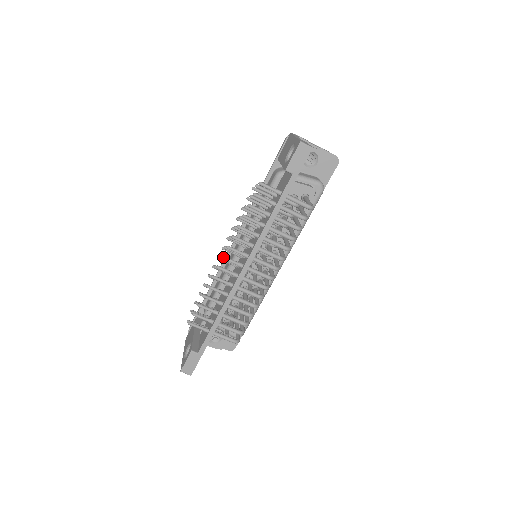
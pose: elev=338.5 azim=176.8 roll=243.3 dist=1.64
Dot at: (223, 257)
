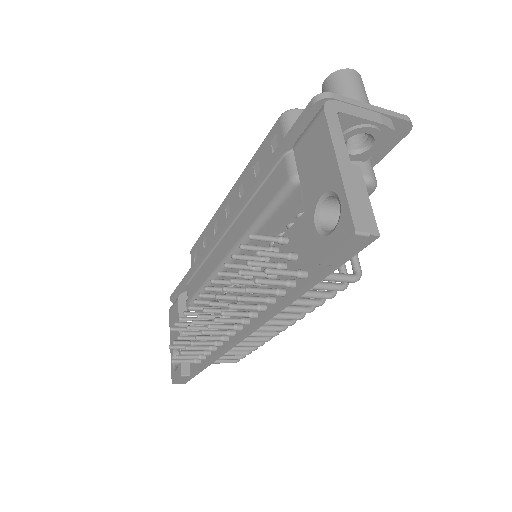
Dot at: (210, 328)
